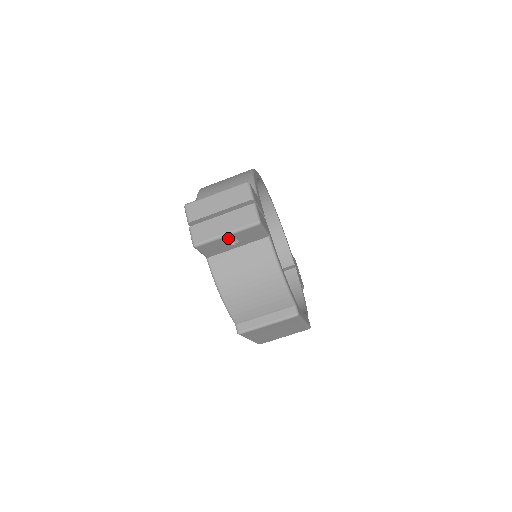
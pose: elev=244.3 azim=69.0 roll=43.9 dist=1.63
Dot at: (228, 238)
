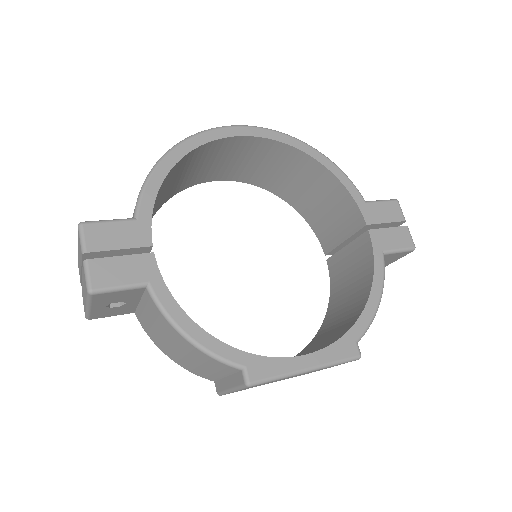
Dot at: (99, 307)
